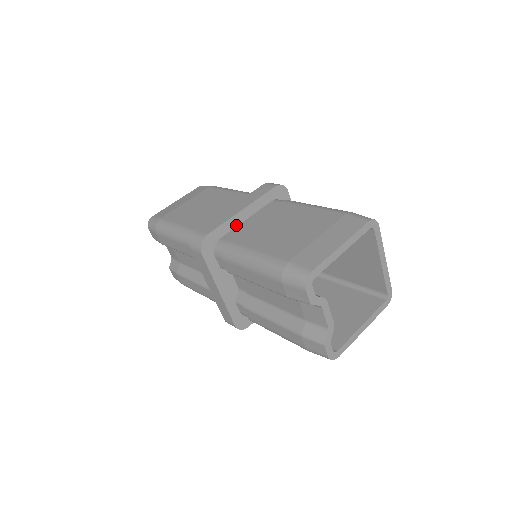
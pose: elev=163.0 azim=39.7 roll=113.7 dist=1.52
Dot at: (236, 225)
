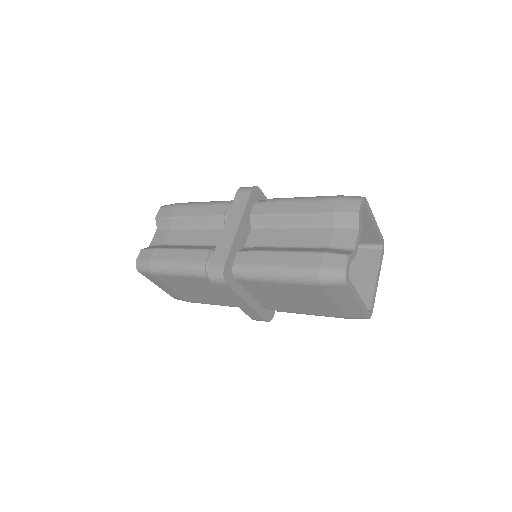
Dot at: occluded
